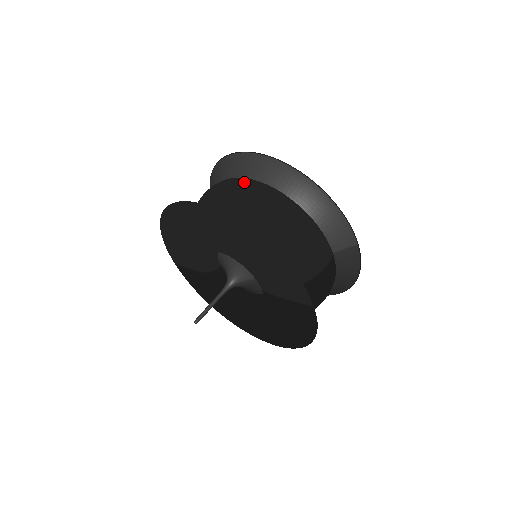
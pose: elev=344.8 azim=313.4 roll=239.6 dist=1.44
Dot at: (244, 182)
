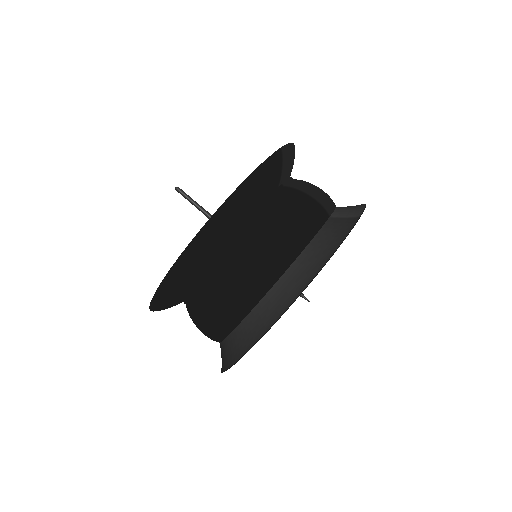
Dot at: occluded
